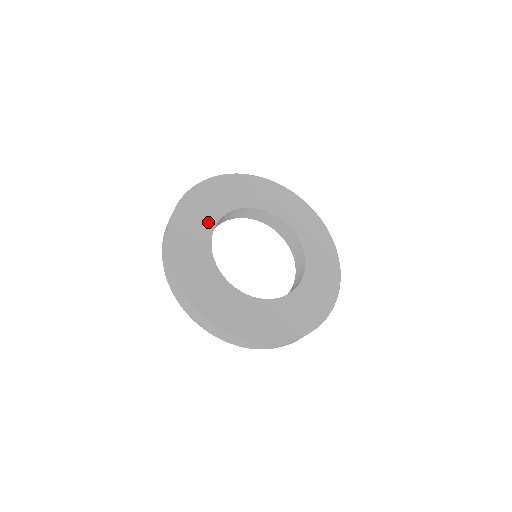
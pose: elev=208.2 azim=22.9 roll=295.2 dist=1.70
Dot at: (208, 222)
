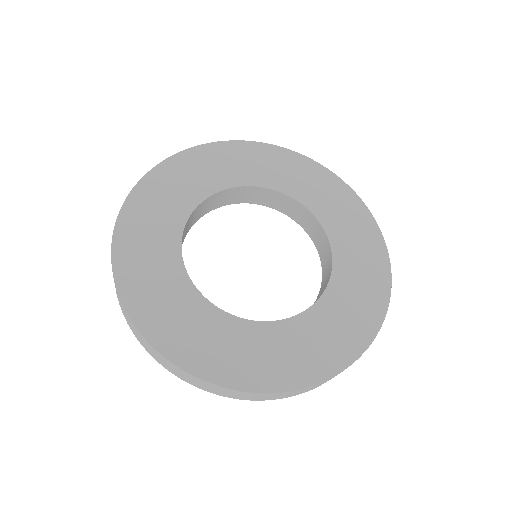
Dot at: (173, 222)
